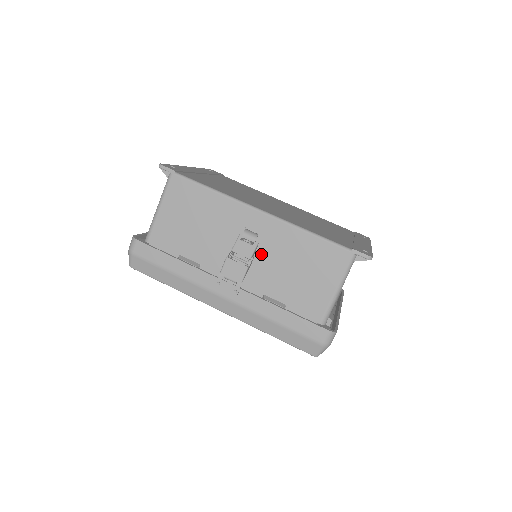
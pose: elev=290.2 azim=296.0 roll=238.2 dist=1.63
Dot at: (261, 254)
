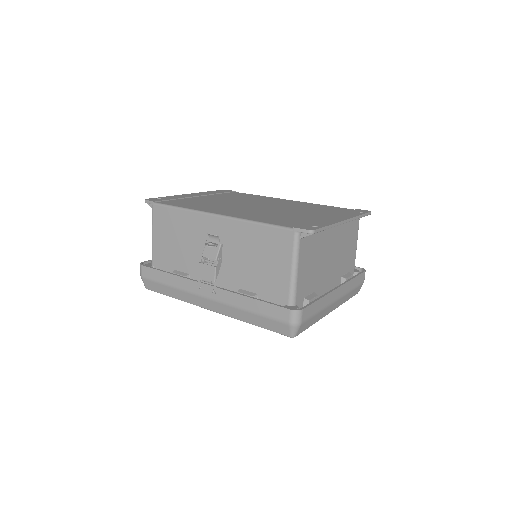
Dot at: (227, 253)
